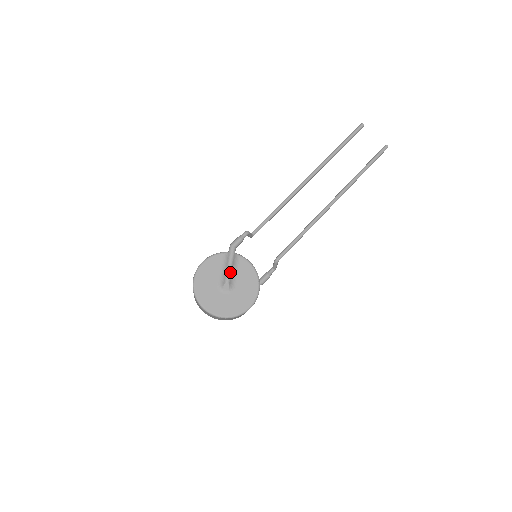
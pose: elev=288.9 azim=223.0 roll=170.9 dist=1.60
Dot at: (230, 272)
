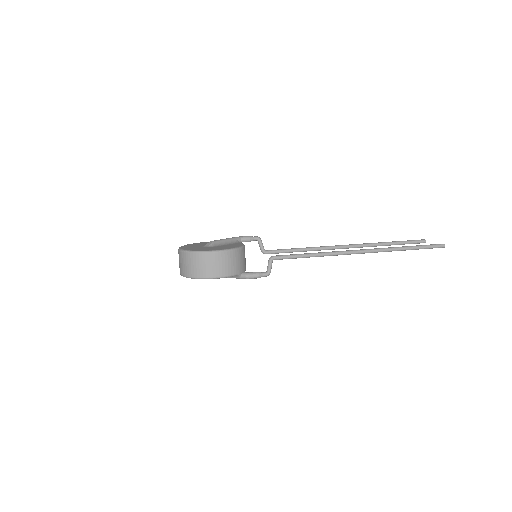
Dot at: (221, 240)
